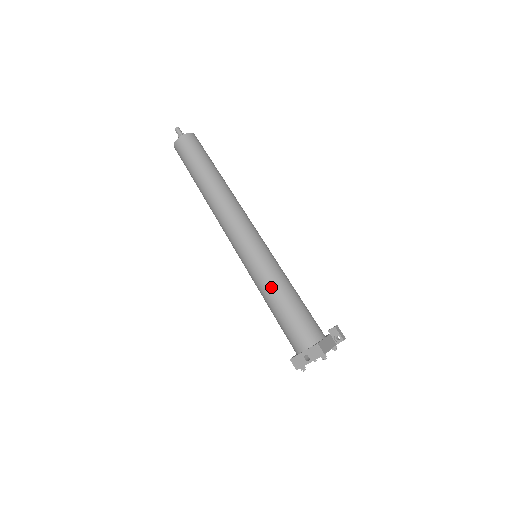
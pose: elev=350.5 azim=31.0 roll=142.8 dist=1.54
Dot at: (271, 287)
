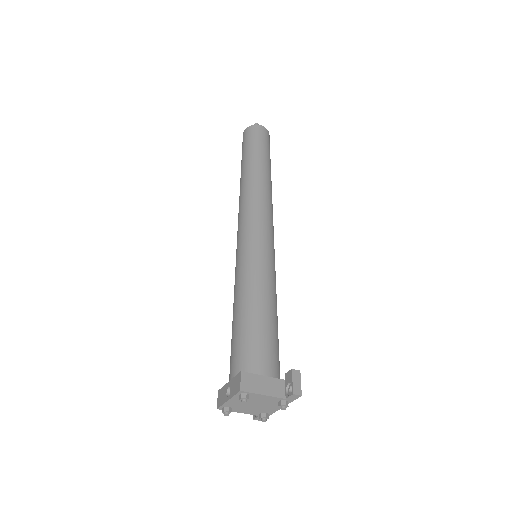
Dot at: (240, 287)
